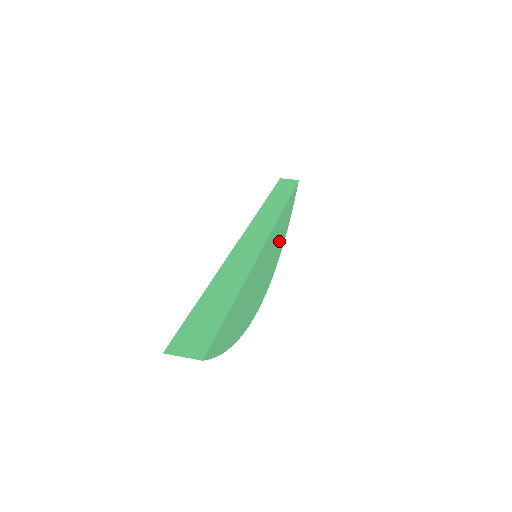
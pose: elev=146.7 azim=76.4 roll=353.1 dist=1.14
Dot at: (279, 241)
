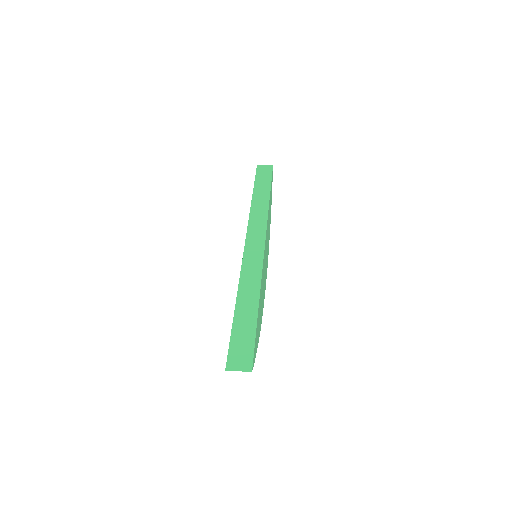
Dot at: (268, 232)
